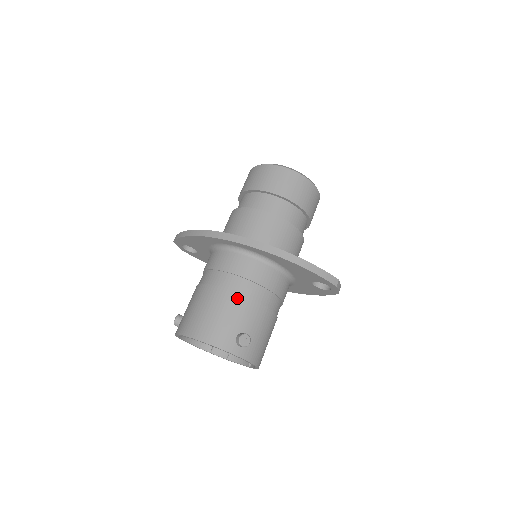
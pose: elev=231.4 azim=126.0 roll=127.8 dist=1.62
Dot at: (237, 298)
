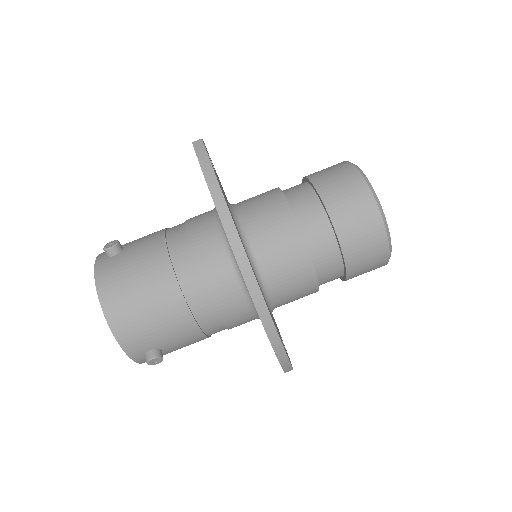
Dot at: (188, 321)
